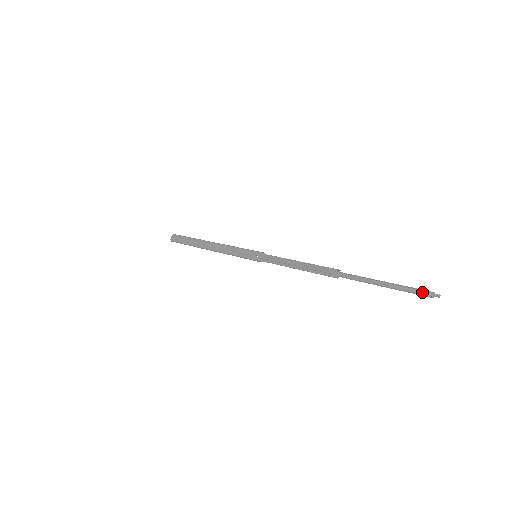
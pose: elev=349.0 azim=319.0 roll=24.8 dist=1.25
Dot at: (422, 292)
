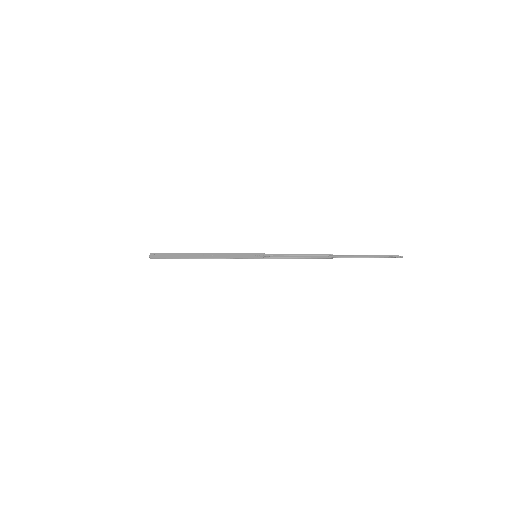
Dot at: (391, 257)
